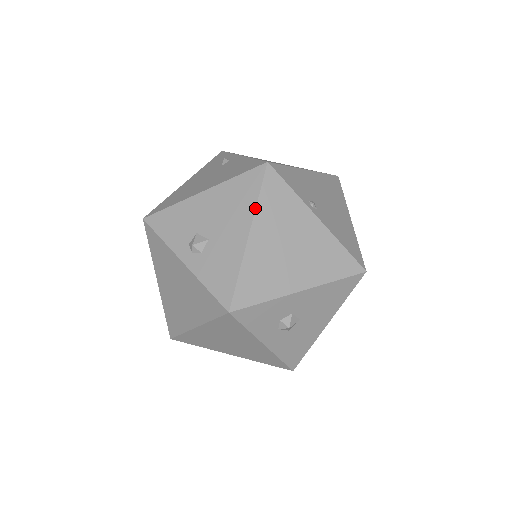
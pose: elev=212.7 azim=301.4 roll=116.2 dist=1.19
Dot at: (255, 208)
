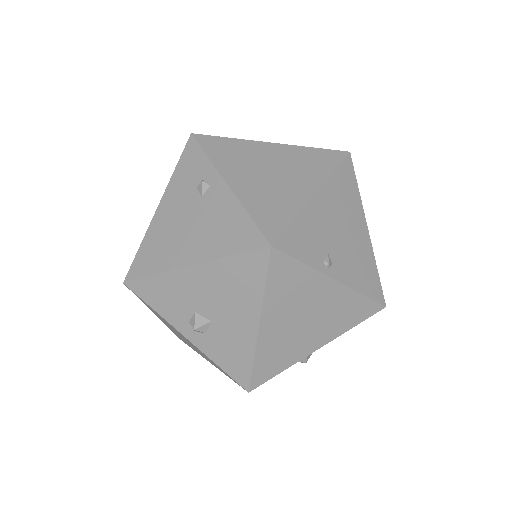
Dot at: (262, 299)
